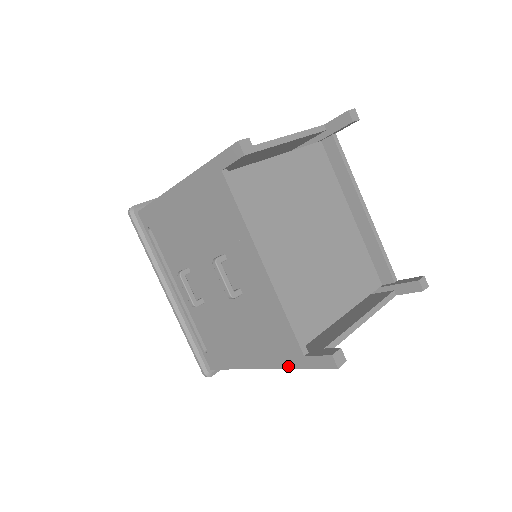
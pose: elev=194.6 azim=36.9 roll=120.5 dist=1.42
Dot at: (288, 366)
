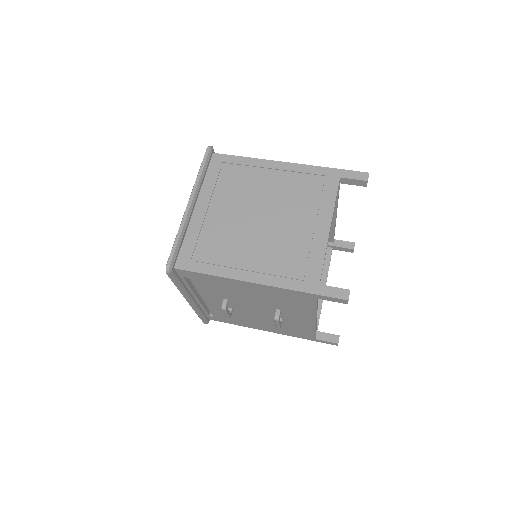
Dot at: (297, 337)
